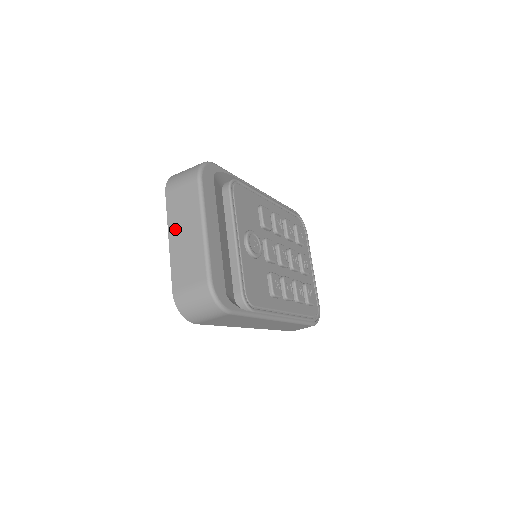
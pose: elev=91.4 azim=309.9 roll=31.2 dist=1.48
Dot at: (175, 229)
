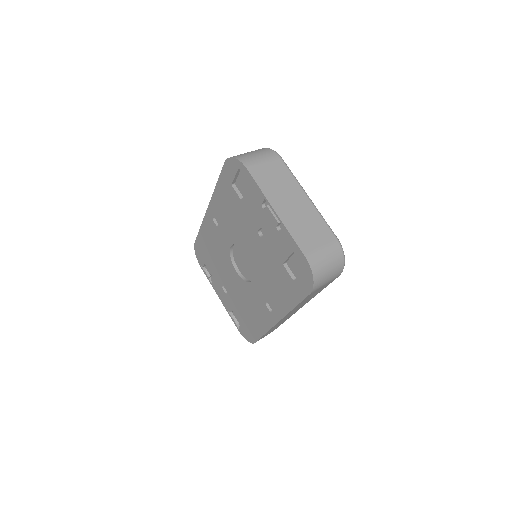
Dot at: (278, 200)
